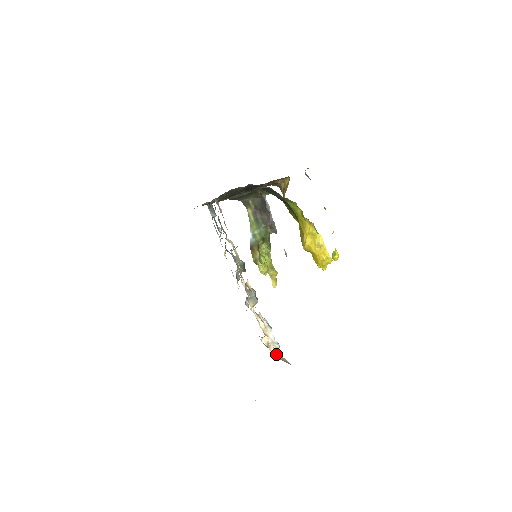
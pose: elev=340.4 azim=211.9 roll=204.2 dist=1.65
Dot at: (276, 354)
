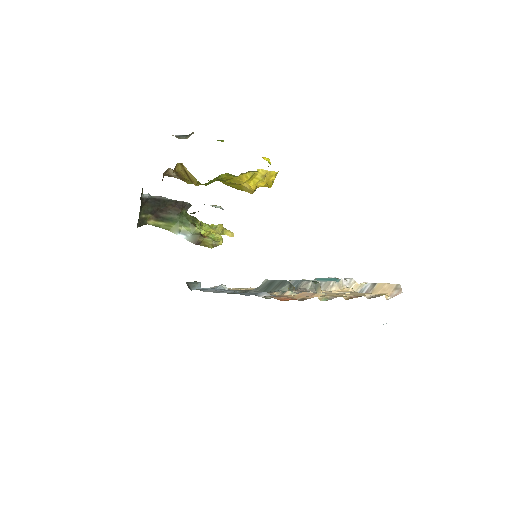
Dot at: (383, 293)
